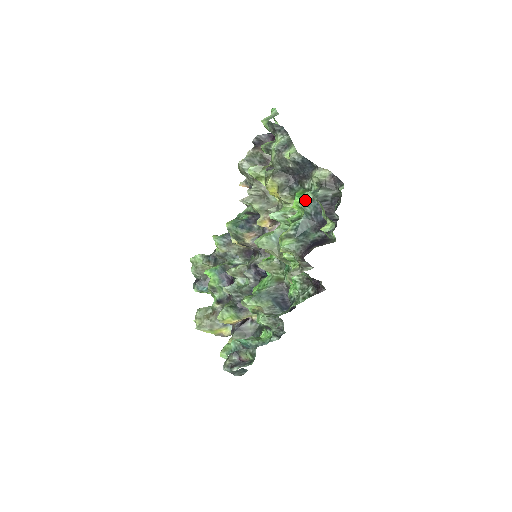
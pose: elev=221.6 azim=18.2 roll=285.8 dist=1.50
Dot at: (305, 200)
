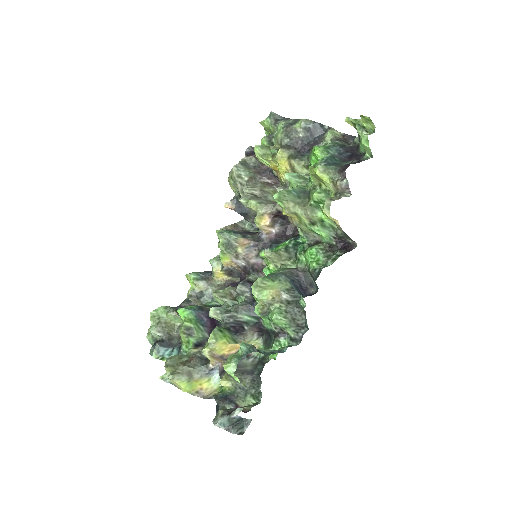
Dot at: (326, 147)
